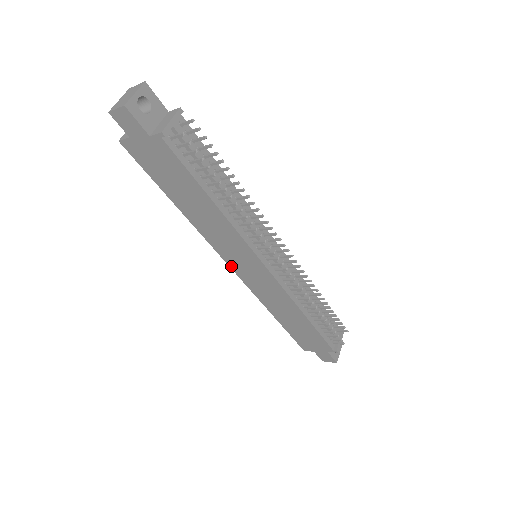
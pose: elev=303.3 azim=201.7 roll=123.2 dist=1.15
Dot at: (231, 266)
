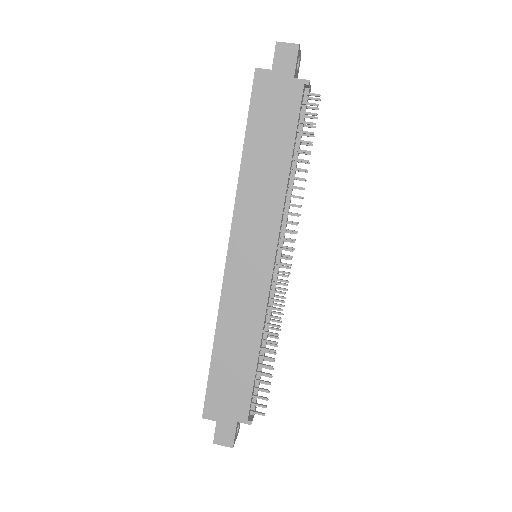
Dot at: (230, 249)
